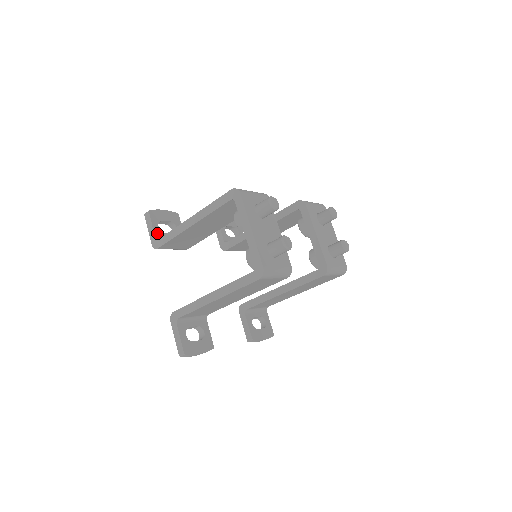
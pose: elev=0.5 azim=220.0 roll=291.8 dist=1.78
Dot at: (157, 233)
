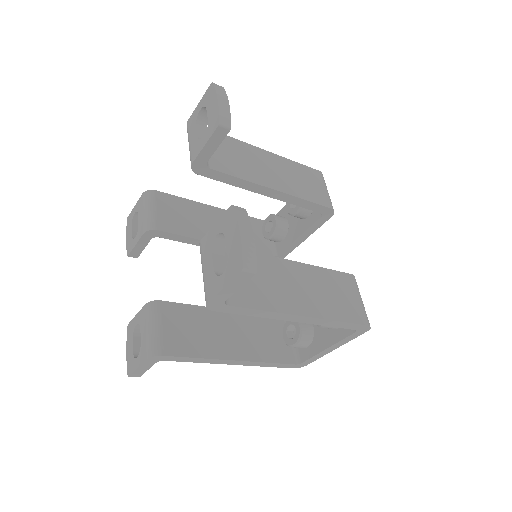
Dot at: occluded
